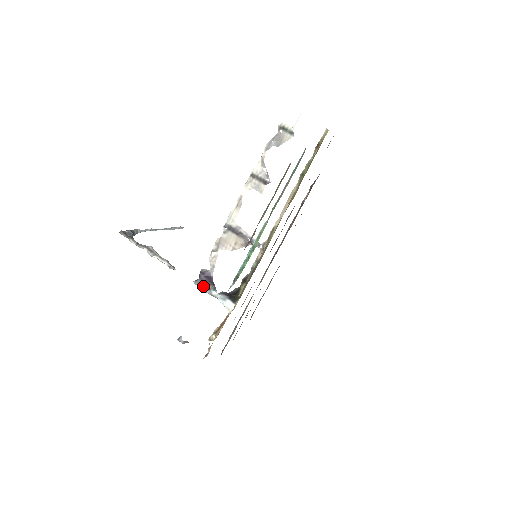
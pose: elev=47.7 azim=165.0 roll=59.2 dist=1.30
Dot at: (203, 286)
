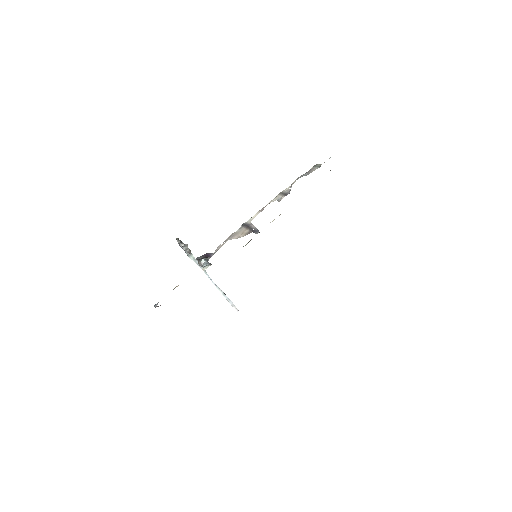
Dot at: (199, 259)
